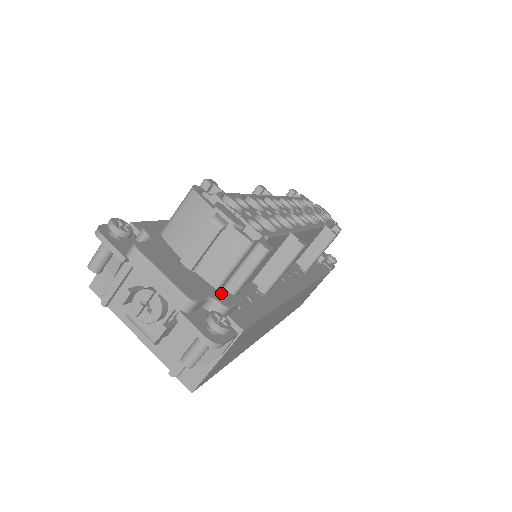
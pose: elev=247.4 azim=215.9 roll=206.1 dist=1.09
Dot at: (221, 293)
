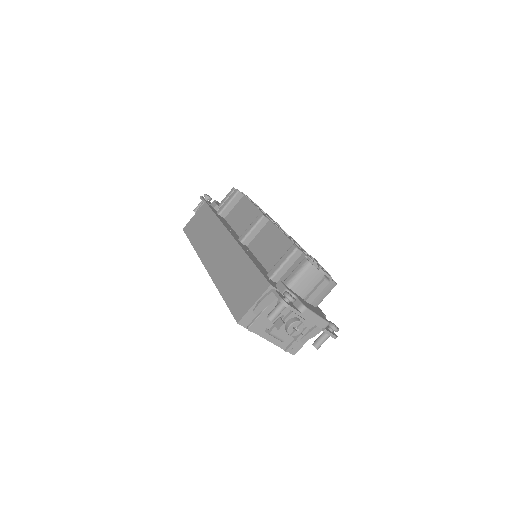
Dot at: (318, 309)
